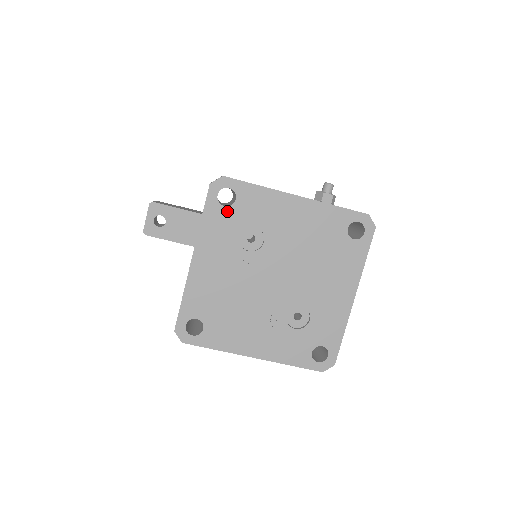
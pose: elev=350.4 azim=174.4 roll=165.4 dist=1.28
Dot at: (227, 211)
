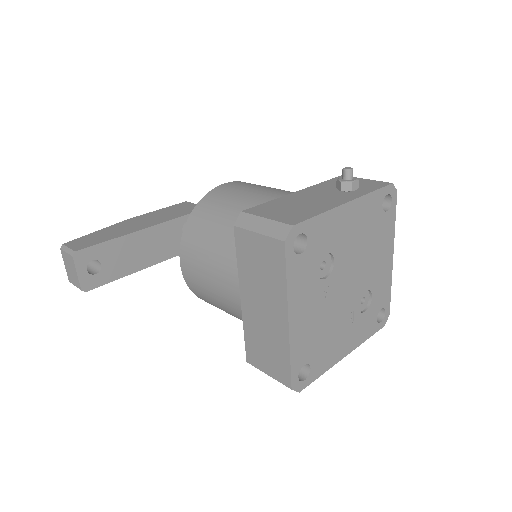
Dot at: (304, 256)
